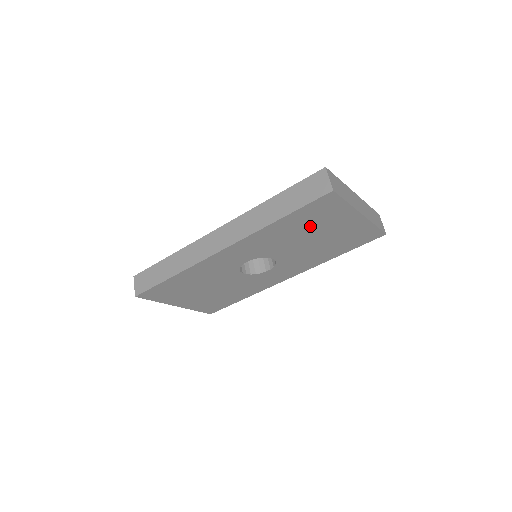
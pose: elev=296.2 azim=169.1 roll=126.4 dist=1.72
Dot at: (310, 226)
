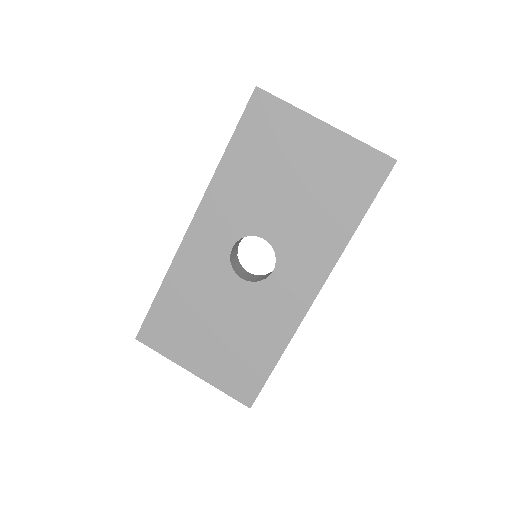
Dot at: (270, 158)
